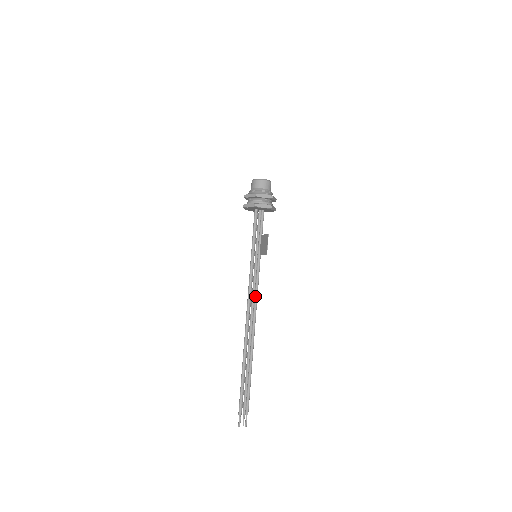
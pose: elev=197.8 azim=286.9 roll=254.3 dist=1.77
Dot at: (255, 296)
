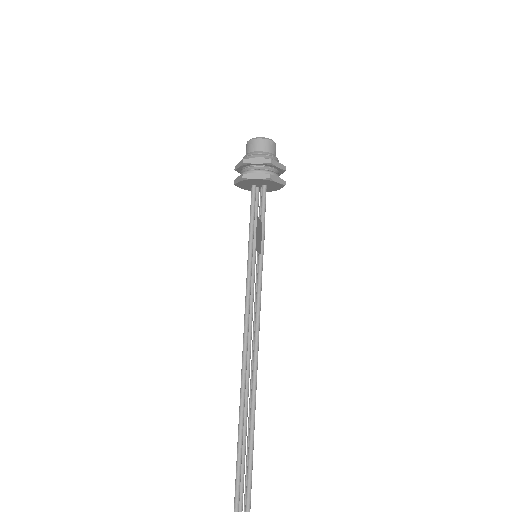
Dot at: (255, 318)
